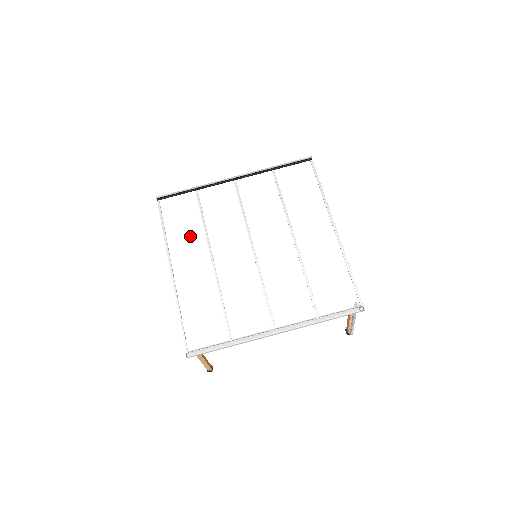
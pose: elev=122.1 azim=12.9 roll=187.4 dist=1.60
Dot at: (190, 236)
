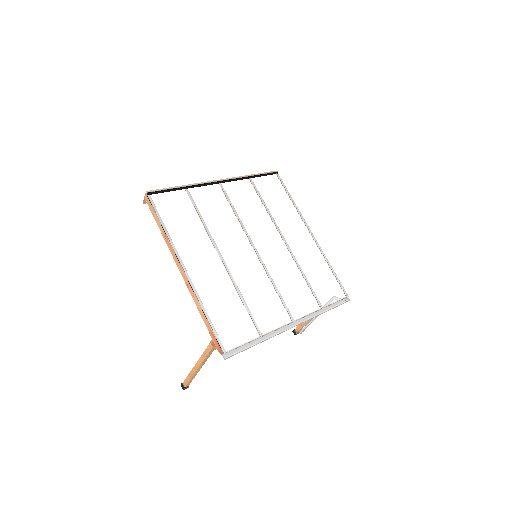
Dot at: (193, 234)
